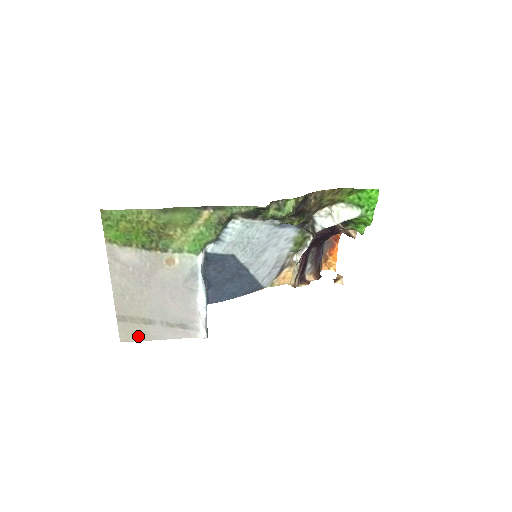
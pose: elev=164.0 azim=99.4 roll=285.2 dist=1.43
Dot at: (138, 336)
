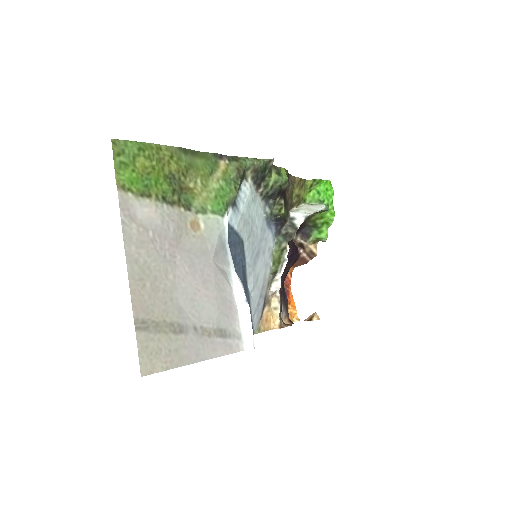
Dot at: (166, 359)
